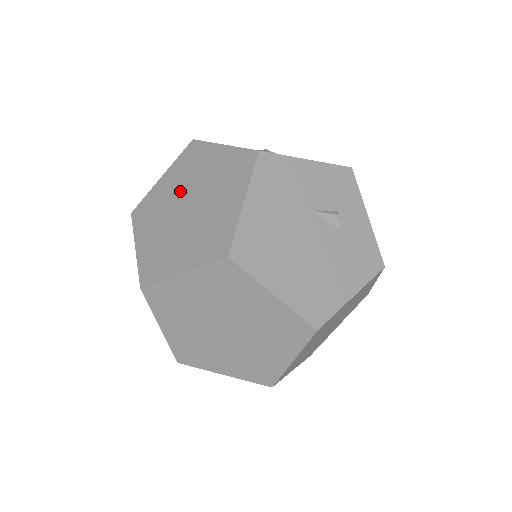
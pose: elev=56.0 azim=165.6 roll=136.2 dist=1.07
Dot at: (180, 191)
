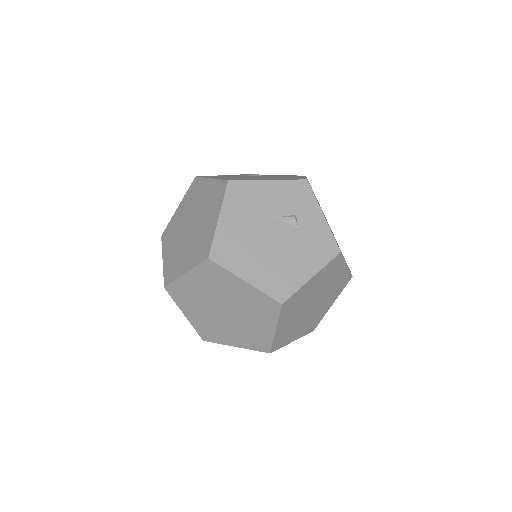
Dot at: (187, 216)
